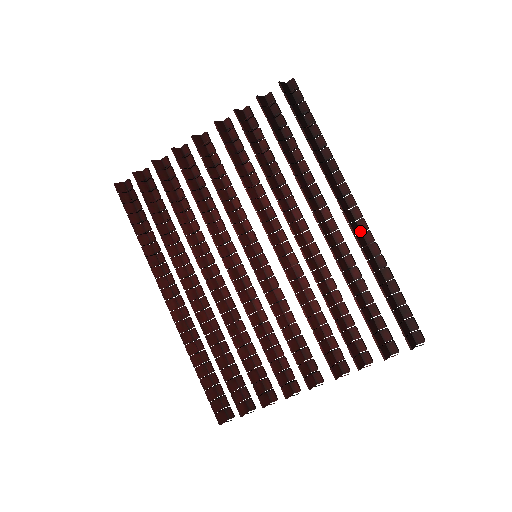
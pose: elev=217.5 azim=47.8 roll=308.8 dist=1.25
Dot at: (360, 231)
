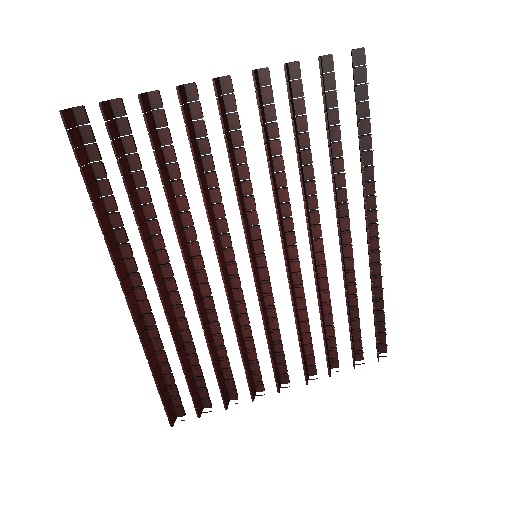
Dot at: (370, 248)
